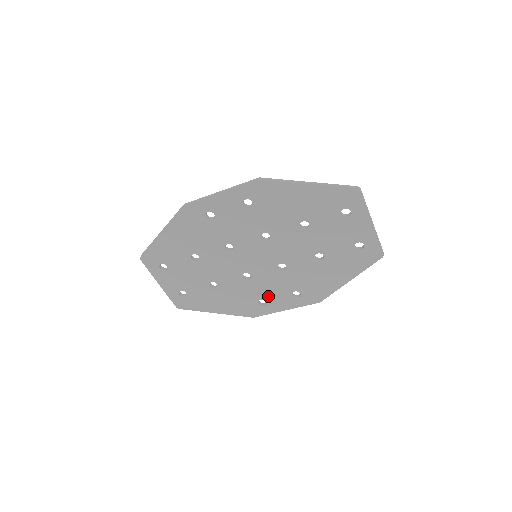
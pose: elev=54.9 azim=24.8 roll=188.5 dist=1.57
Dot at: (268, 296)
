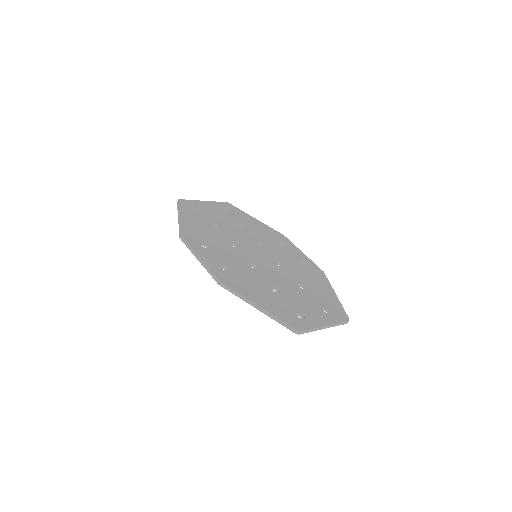
Dot at: occluded
